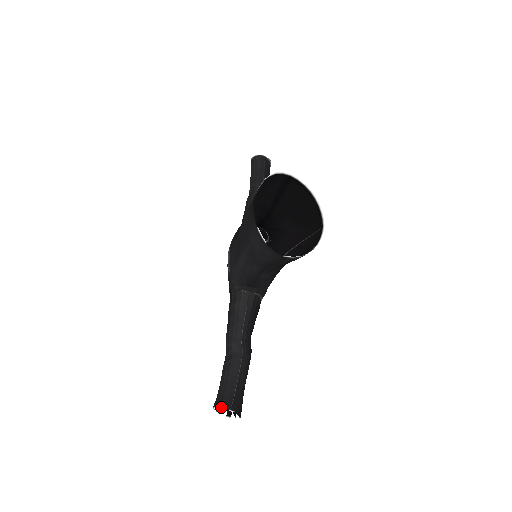
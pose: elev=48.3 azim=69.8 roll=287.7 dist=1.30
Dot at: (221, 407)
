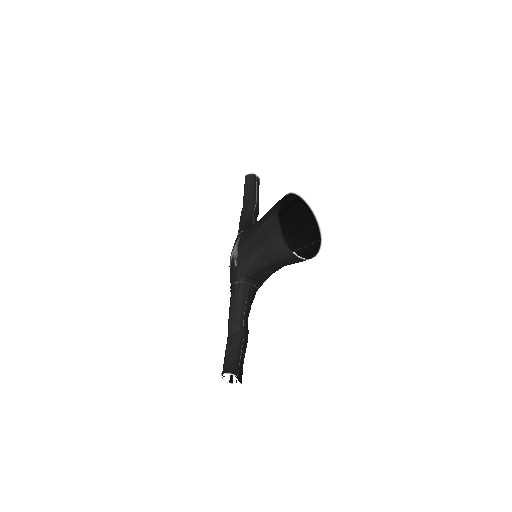
Dot at: (230, 373)
